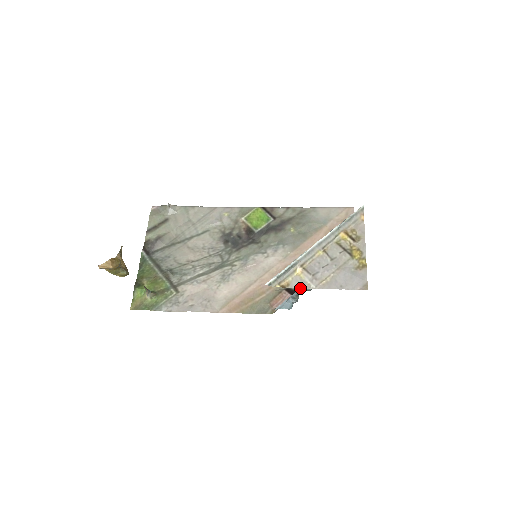
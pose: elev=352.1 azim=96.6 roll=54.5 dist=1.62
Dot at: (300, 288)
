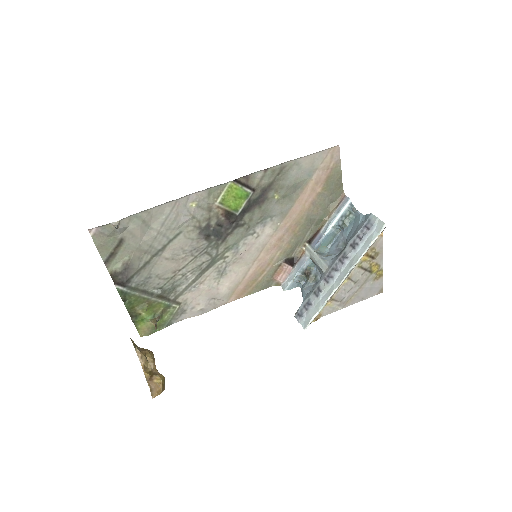
Dot at: occluded
